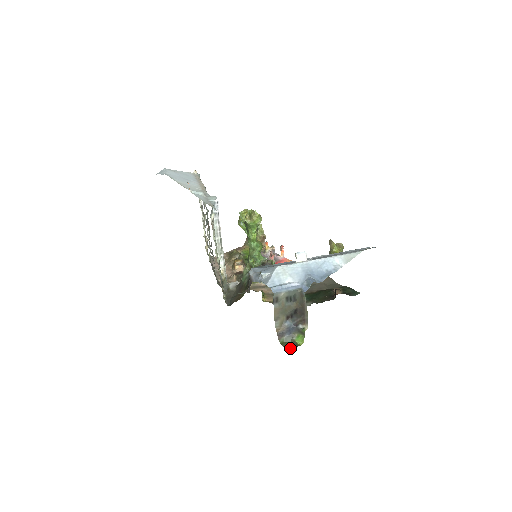
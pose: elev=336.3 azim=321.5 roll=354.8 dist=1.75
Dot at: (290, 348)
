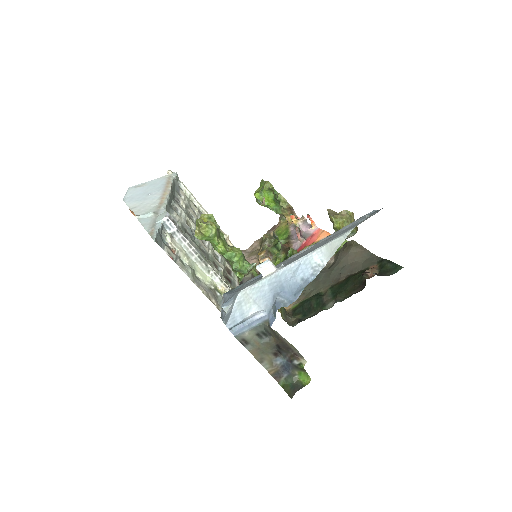
Dot at: (292, 393)
